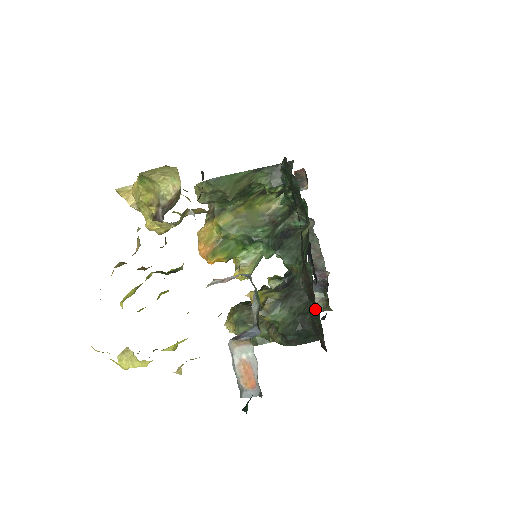
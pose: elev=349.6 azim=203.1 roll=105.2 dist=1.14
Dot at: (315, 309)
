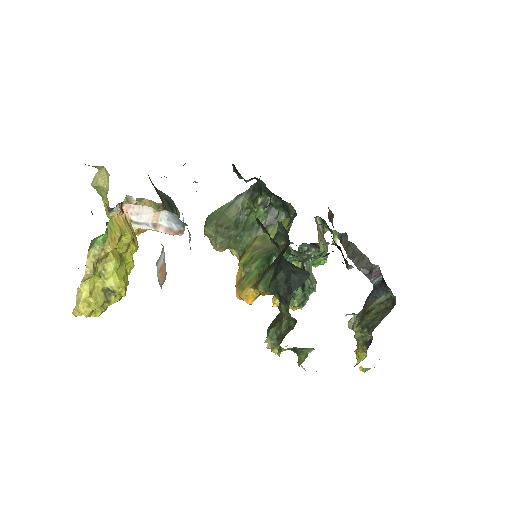
Dot at: occluded
